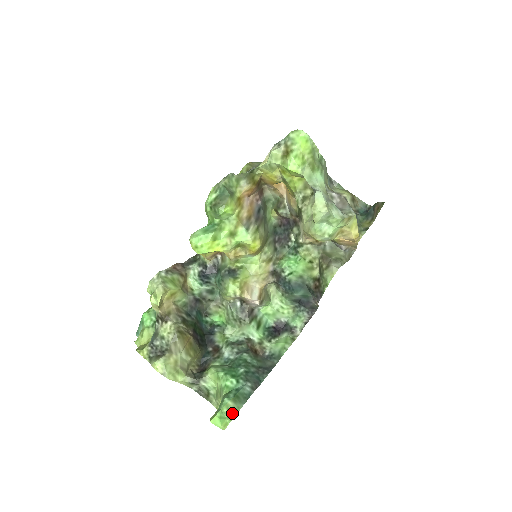
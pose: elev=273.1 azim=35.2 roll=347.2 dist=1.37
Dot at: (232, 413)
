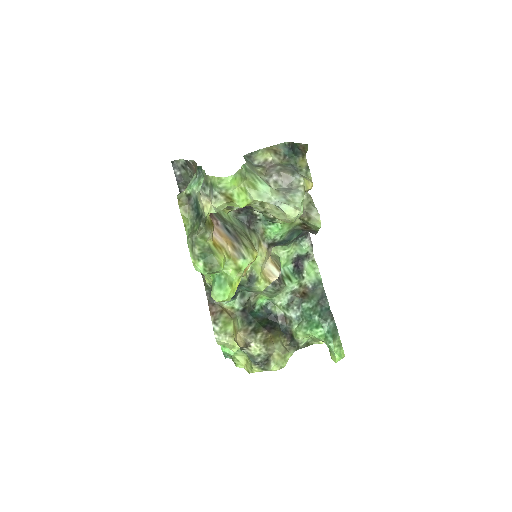
Dot at: (339, 345)
